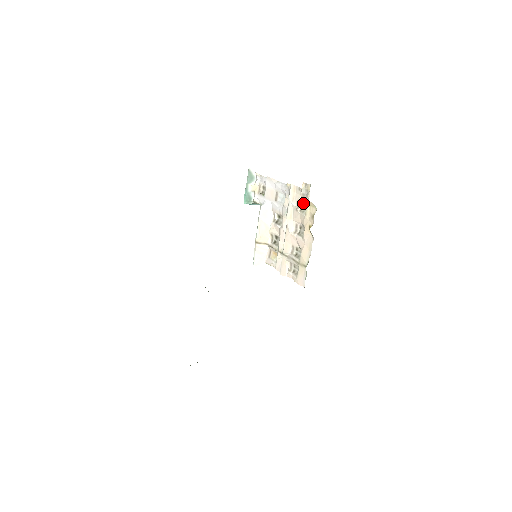
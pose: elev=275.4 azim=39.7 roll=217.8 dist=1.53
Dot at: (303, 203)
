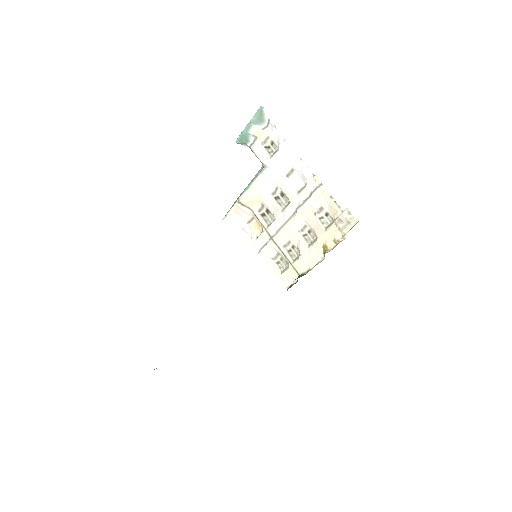
Dot at: (327, 213)
